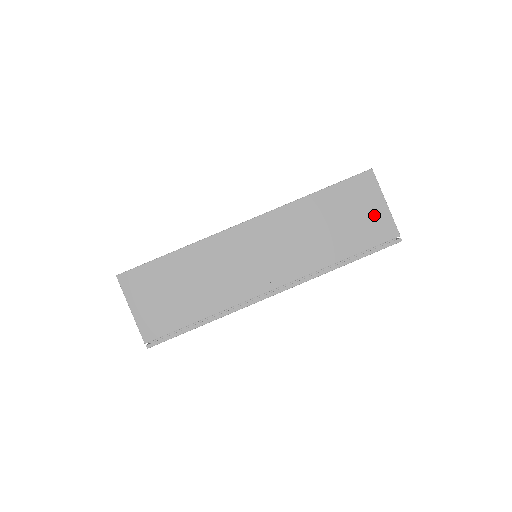
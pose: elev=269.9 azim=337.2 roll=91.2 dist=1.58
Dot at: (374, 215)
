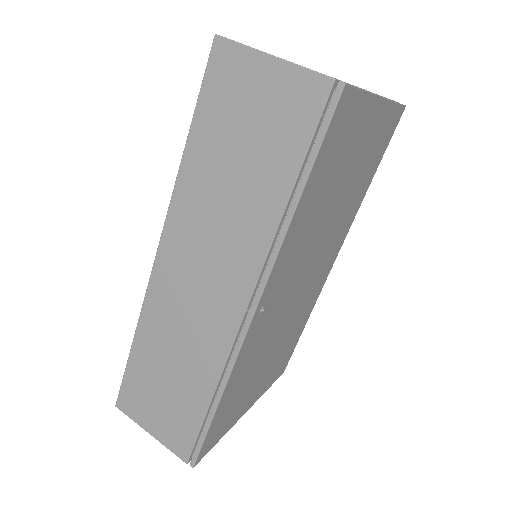
Dot at: (272, 92)
